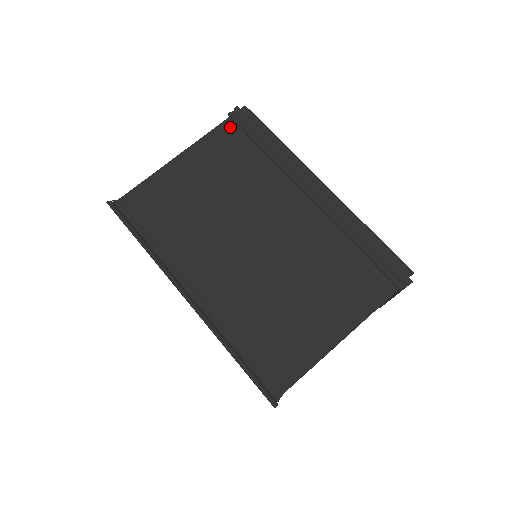
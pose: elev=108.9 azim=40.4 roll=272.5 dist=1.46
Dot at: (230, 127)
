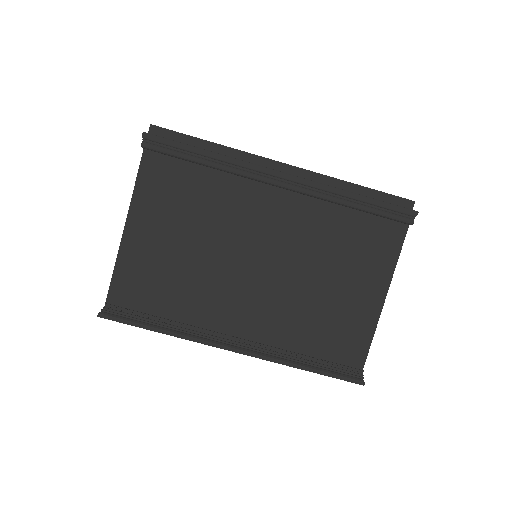
Dot at: (153, 160)
